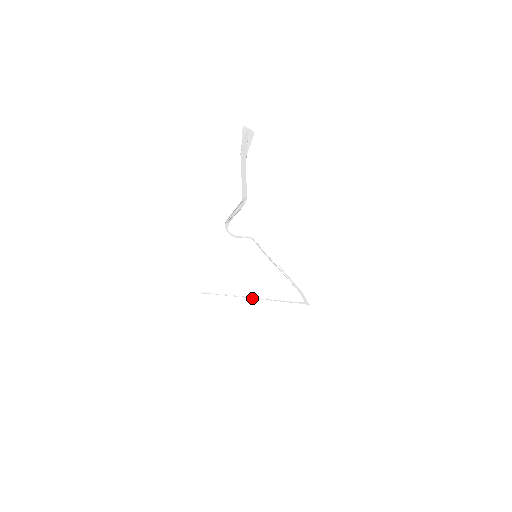
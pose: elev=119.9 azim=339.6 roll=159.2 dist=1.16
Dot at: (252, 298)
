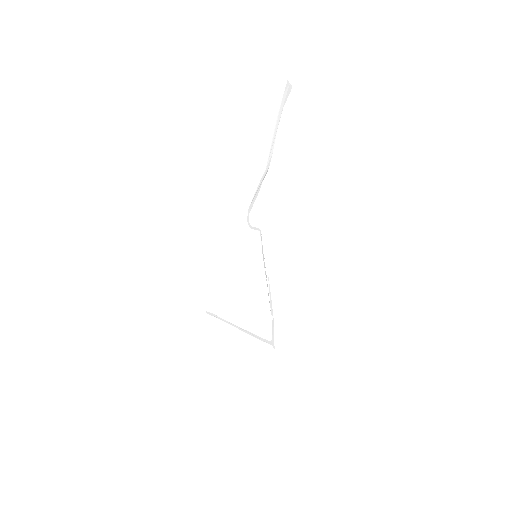
Dot at: (237, 327)
